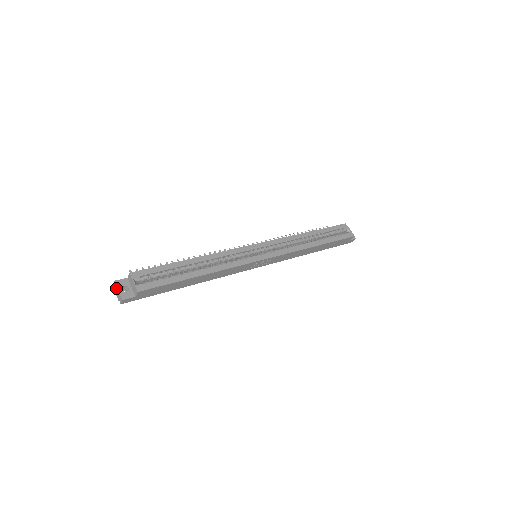
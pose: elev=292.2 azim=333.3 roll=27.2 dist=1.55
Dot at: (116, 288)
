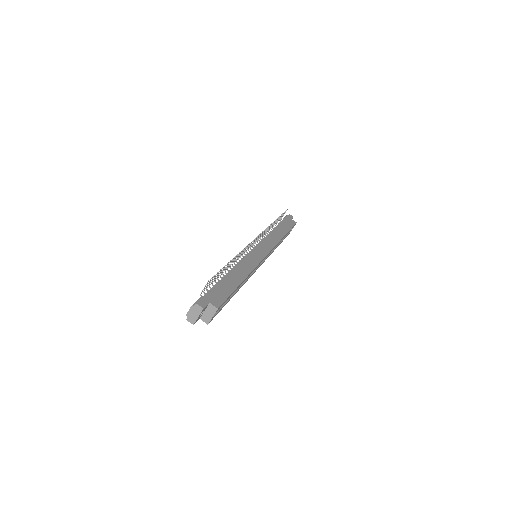
Dot at: (198, 312)
